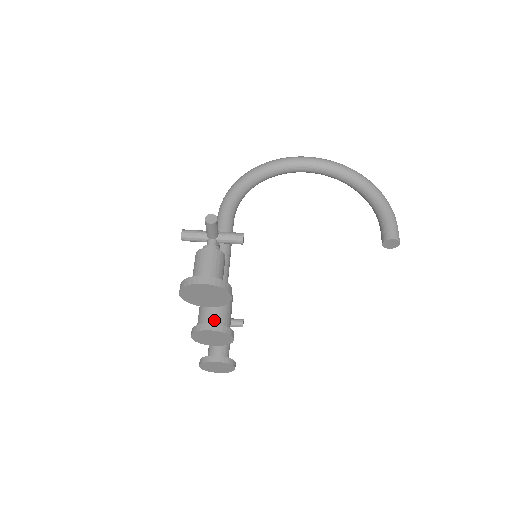
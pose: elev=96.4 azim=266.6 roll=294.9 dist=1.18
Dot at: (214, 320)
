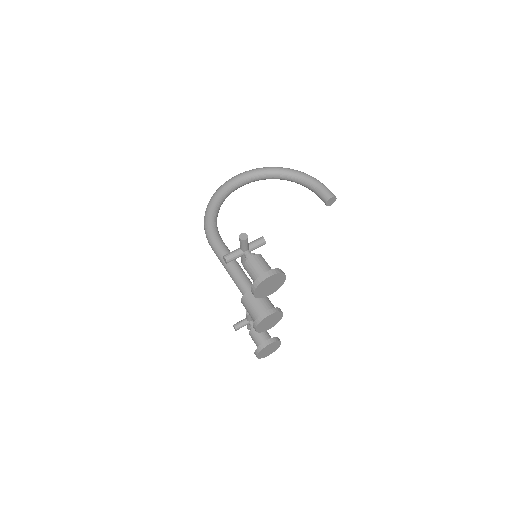
Dot at: (265, 309)
